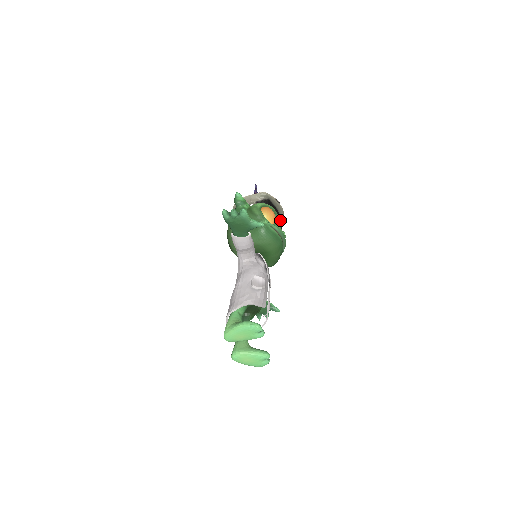
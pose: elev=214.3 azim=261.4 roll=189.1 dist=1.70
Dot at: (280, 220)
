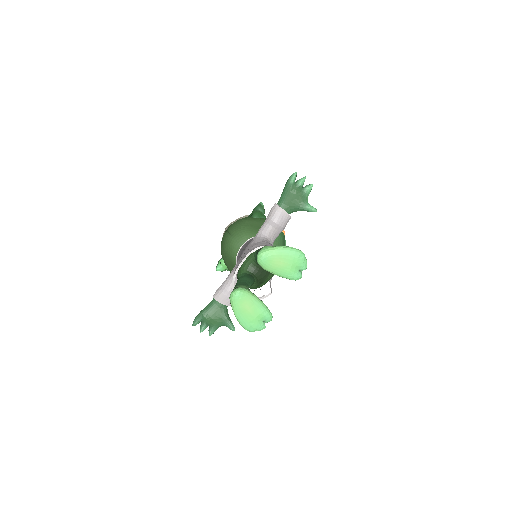
Dot at: occluded
